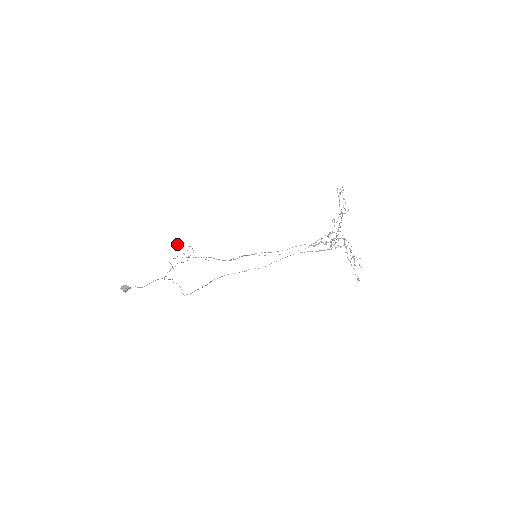
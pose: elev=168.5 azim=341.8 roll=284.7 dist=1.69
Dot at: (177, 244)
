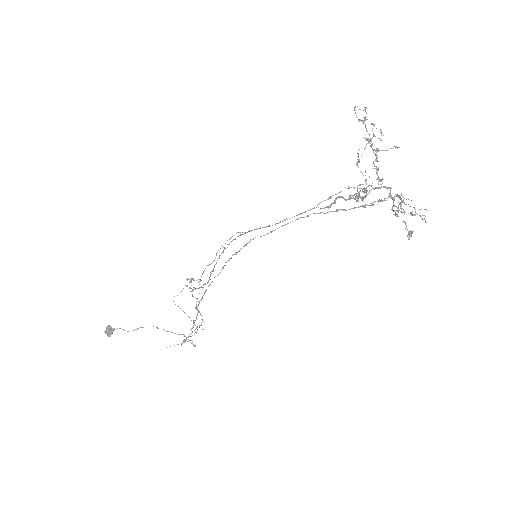
Dot at: occluded
